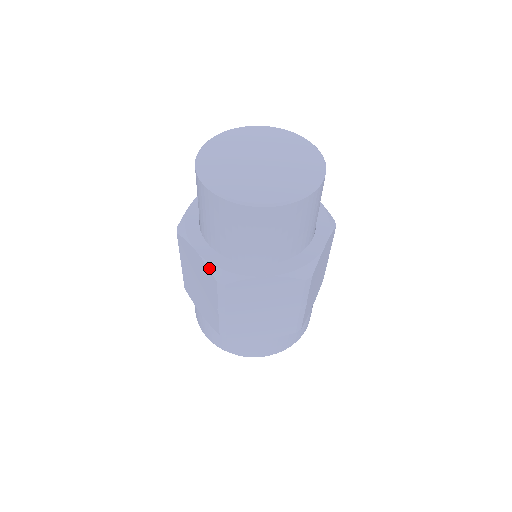
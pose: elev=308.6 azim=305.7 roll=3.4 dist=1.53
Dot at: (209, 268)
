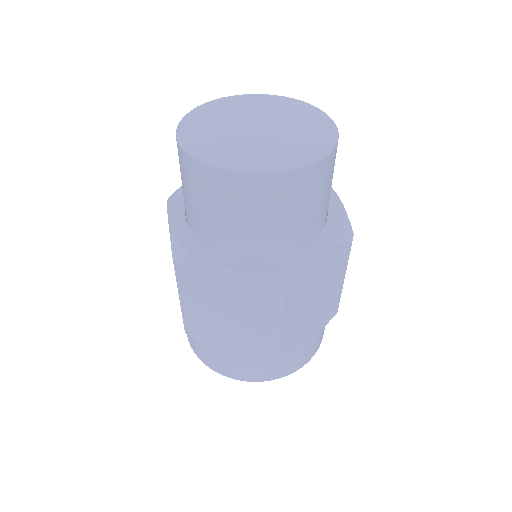
Dot at: (256, 277)
